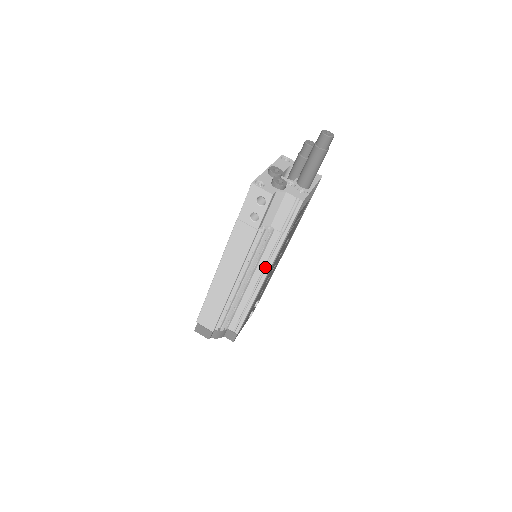
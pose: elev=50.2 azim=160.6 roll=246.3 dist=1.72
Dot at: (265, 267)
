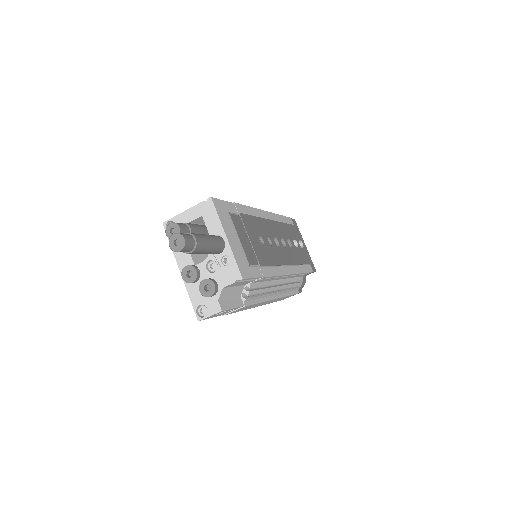
Dot at: (277, 277)
